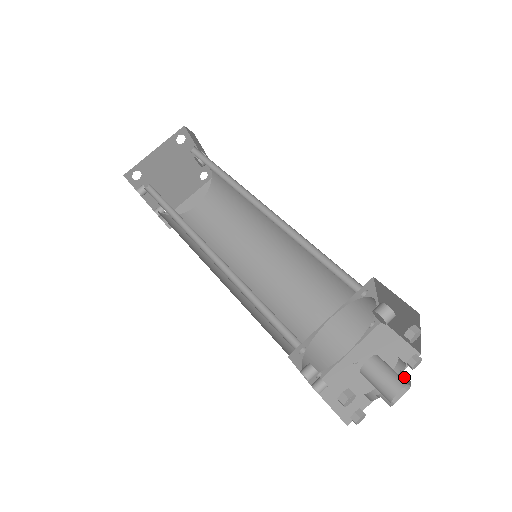
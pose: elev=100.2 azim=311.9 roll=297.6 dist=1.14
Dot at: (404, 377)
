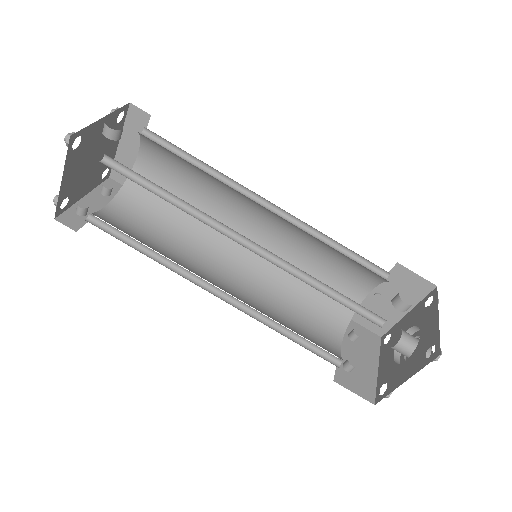
Dot at: occluded
